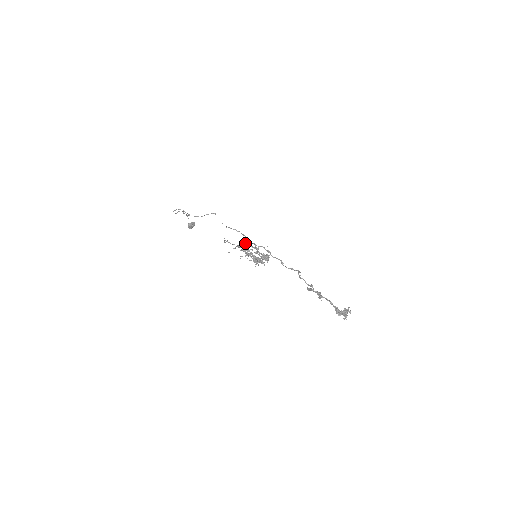
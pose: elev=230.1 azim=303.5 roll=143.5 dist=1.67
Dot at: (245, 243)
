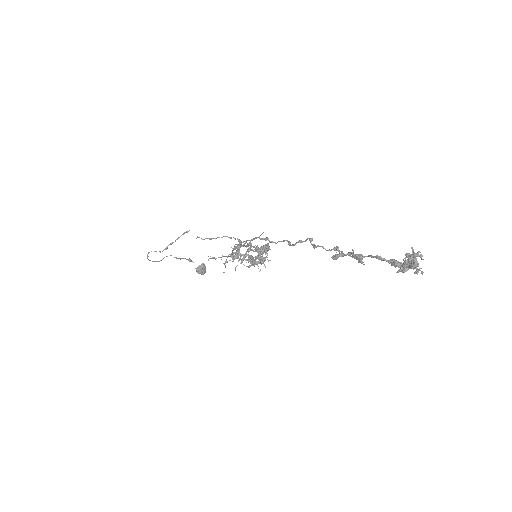
Dot at: occluded
